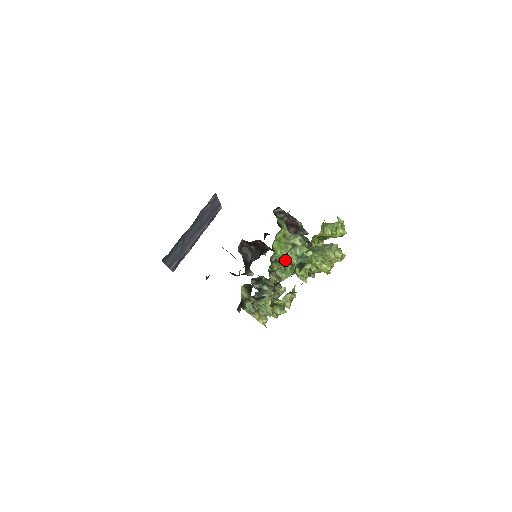
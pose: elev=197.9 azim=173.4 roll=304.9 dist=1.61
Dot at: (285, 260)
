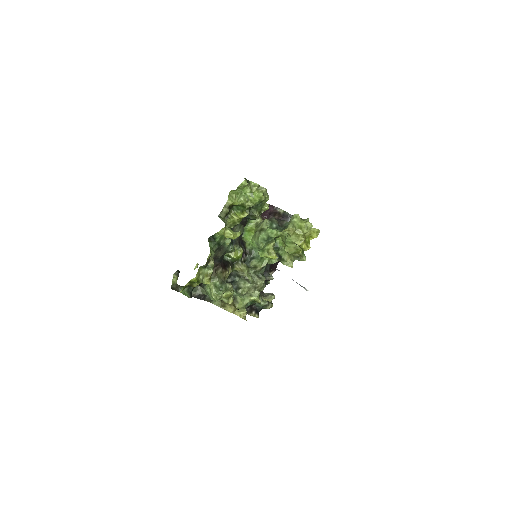
Dot at: occluded
